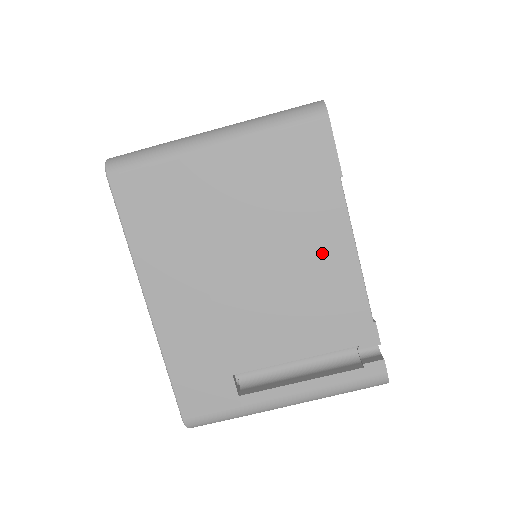
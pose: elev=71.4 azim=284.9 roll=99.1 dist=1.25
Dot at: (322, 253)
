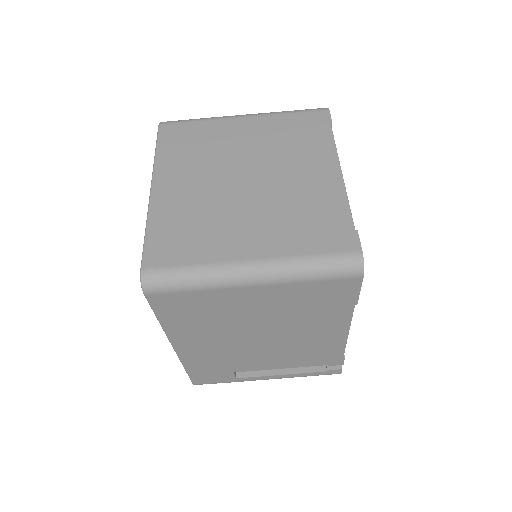
Dot at: (321, 334)
